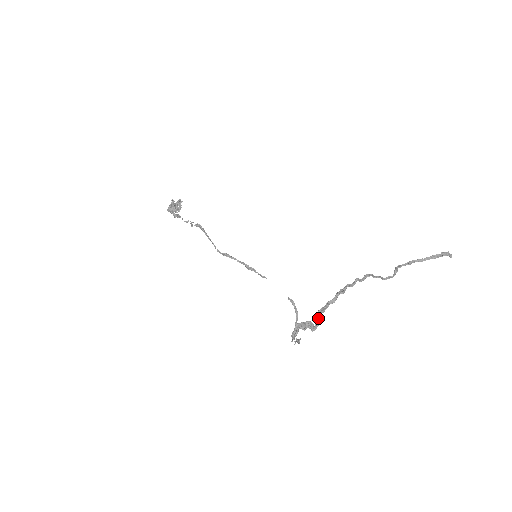
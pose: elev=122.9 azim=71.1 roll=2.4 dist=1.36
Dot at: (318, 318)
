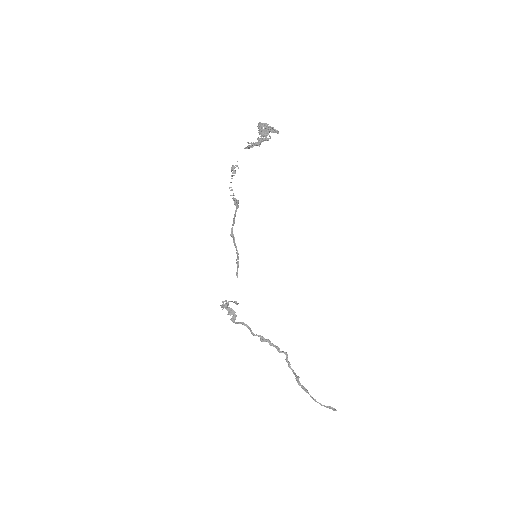
Dot at: (240, 323)
